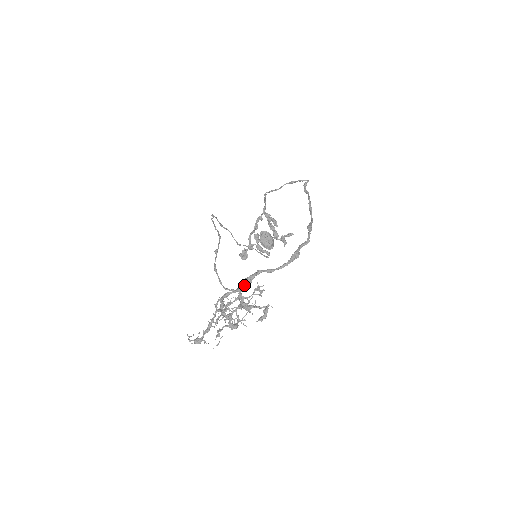
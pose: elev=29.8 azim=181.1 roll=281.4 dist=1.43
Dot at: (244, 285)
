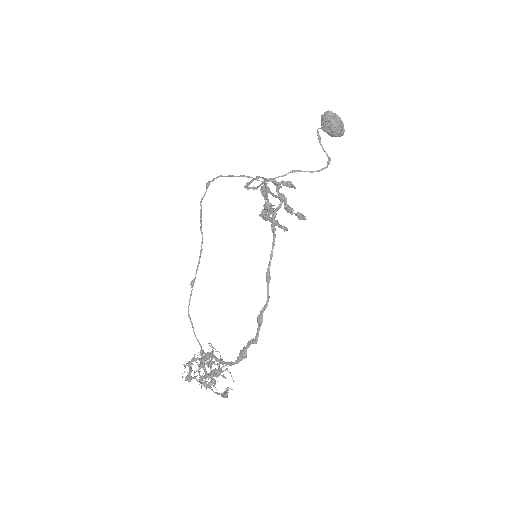
Dot at: (205, 359)
